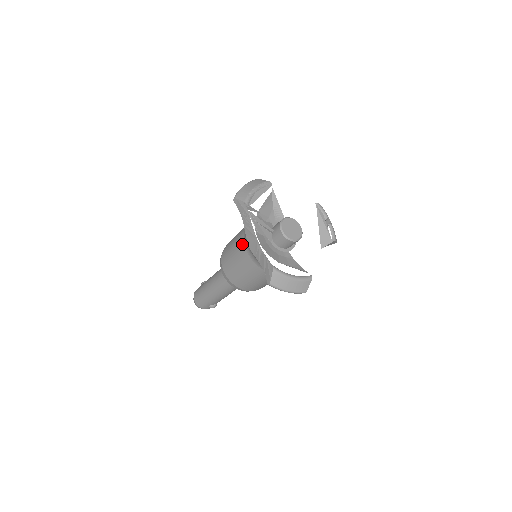
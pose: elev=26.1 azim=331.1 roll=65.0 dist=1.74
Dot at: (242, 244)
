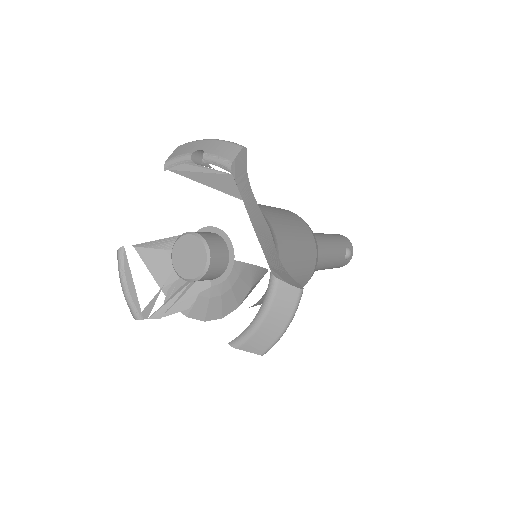
Dot at: occluded
